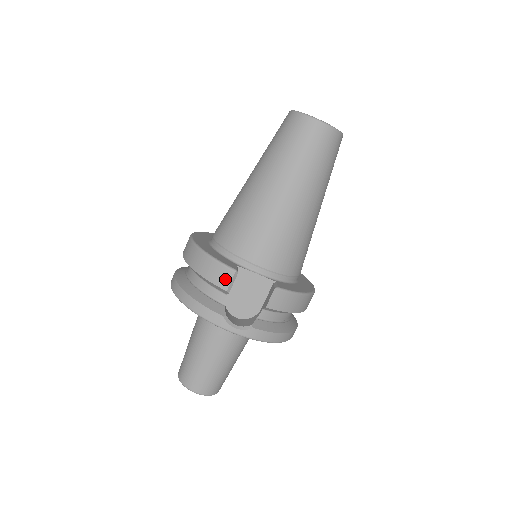
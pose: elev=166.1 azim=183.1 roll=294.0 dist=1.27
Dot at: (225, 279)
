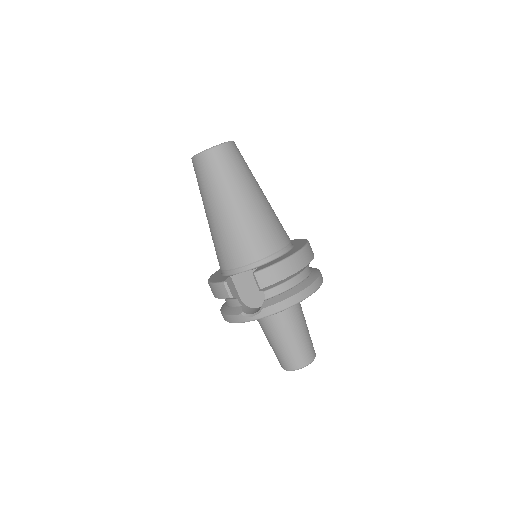
Dot at: (224, 291)
